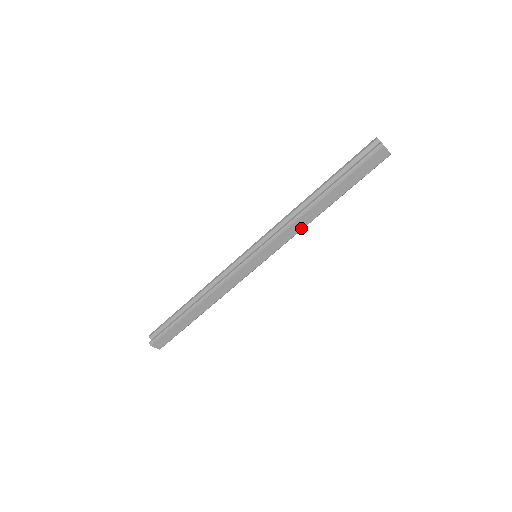
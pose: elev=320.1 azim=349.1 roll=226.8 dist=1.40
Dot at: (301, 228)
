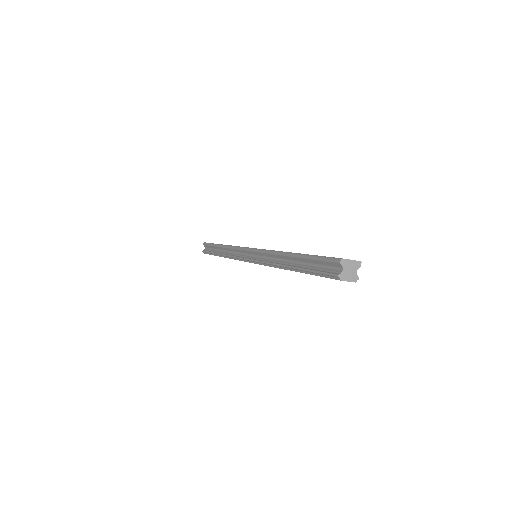
Dot at: occluded
